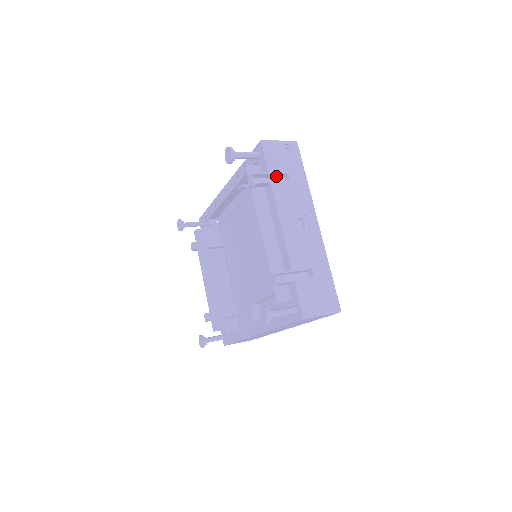
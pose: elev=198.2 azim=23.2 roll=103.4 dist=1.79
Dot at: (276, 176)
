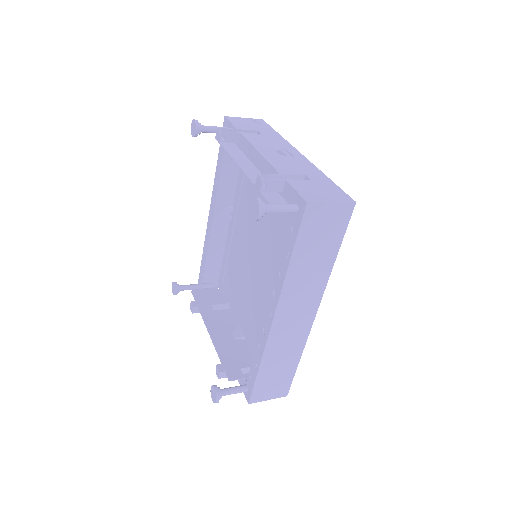
Dot at: occluded
